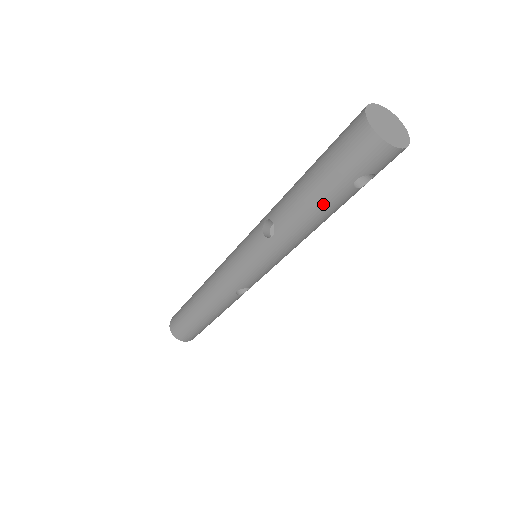
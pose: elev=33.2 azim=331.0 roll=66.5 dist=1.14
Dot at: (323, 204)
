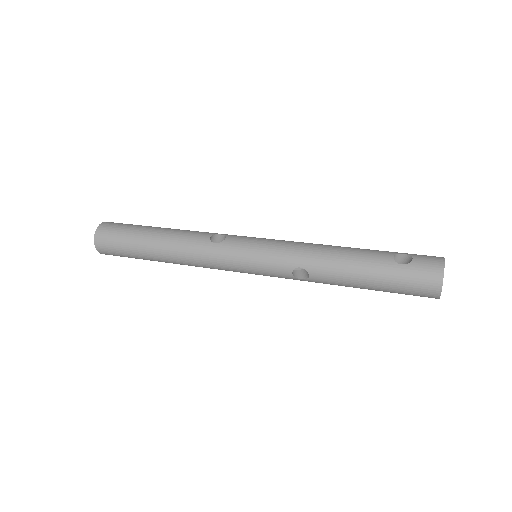
Dot at: (363, 288)
